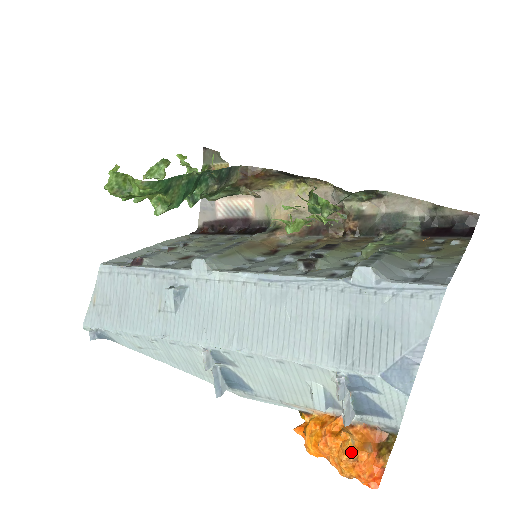
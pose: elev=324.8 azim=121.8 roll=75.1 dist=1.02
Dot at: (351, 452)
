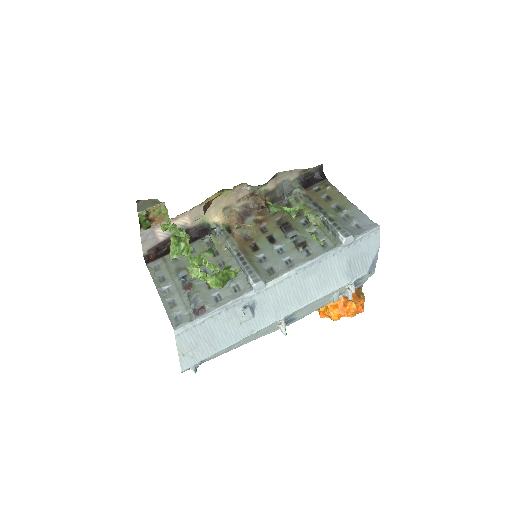
Dot at: (356, 307)
